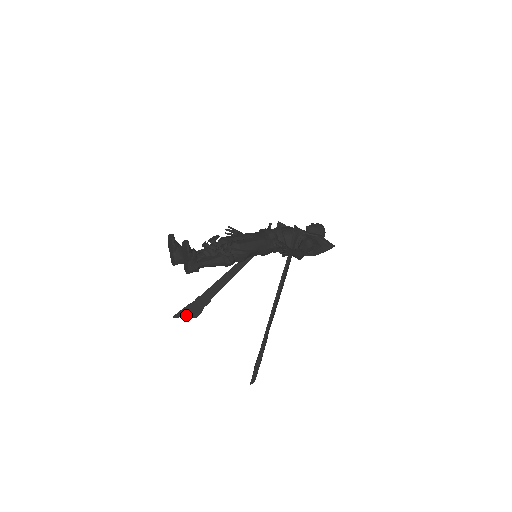
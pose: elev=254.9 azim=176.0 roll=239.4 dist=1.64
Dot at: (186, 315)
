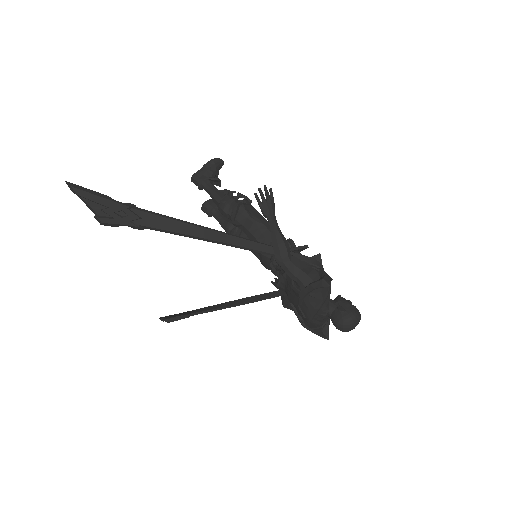
Dot at: (165, 317)
